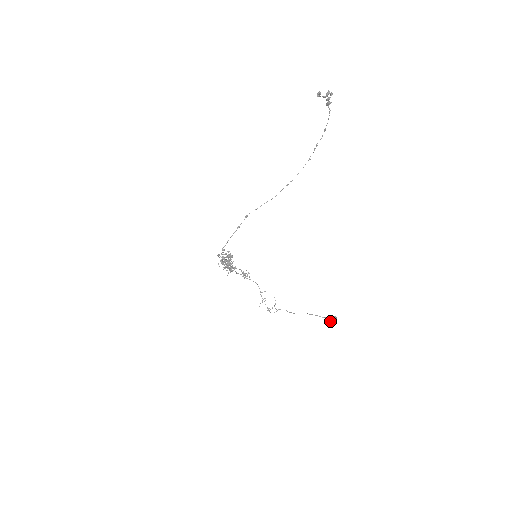
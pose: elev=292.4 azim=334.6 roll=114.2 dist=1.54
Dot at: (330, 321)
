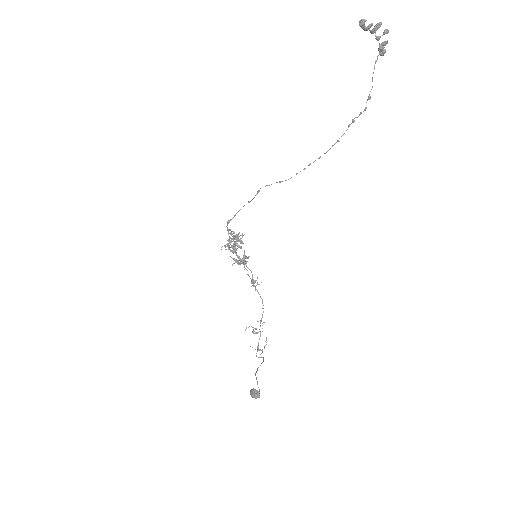
Dot at: (250, 393)
